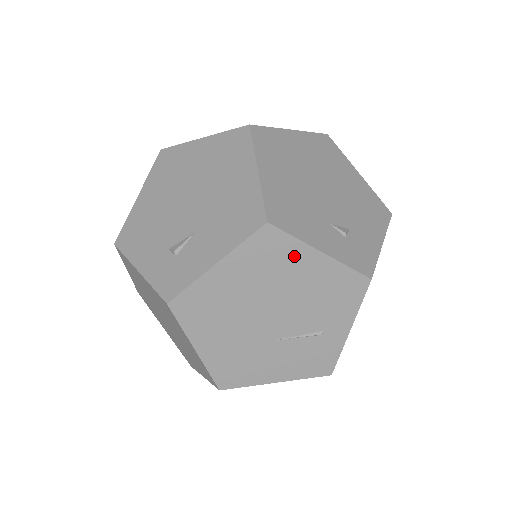
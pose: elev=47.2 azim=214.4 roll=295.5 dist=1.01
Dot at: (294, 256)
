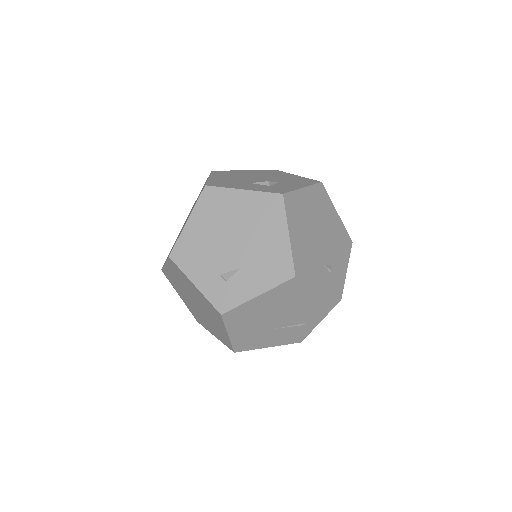
Dot at: (304, 291)
